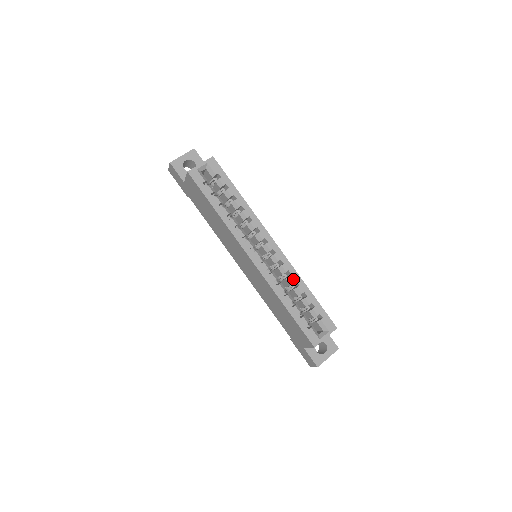
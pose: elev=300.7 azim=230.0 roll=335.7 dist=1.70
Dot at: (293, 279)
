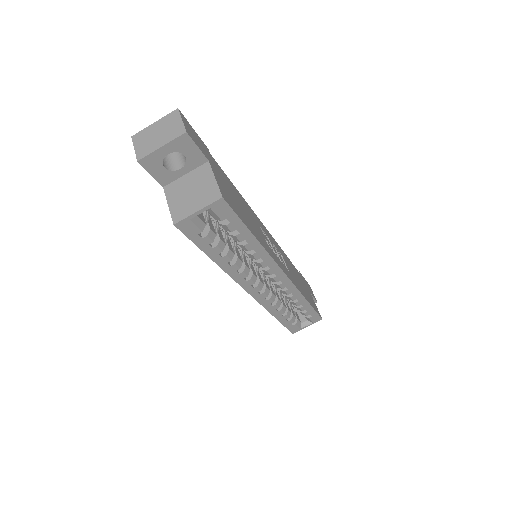
Dot at: (293, 298)
